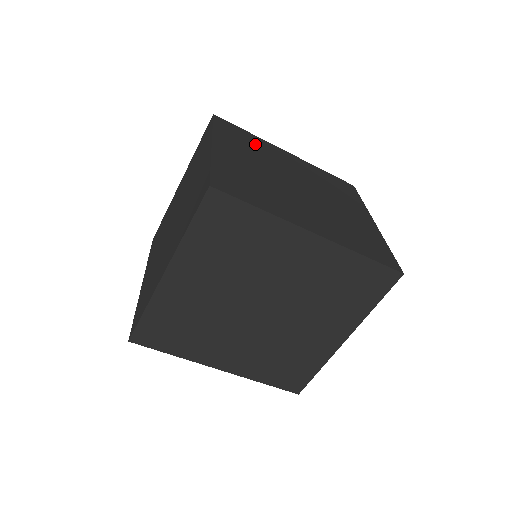
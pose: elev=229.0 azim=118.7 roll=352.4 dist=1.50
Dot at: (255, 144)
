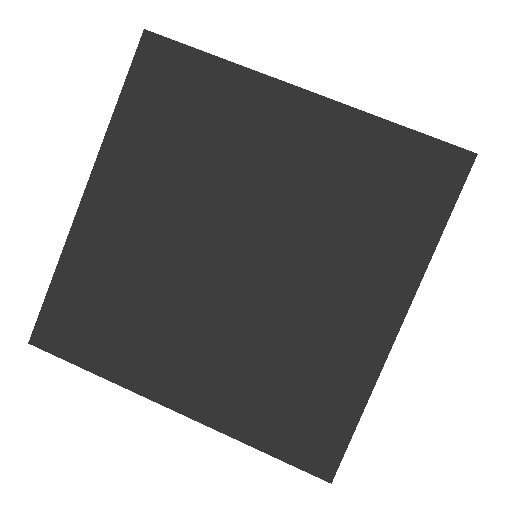
Dot at: occluded
